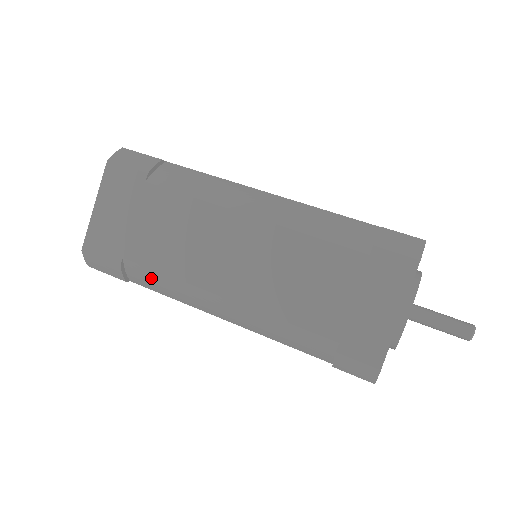
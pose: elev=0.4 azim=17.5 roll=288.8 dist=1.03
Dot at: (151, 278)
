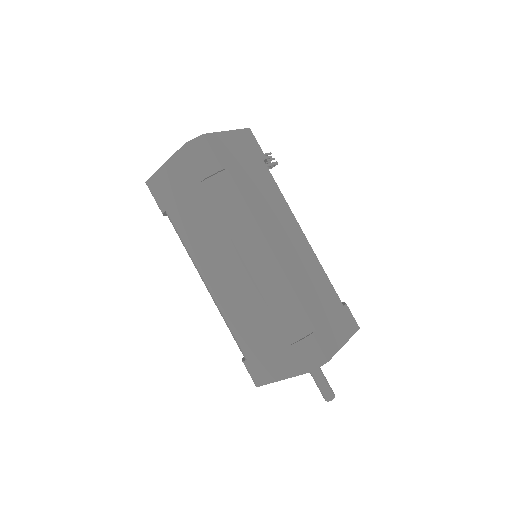
Dot at: occluded
